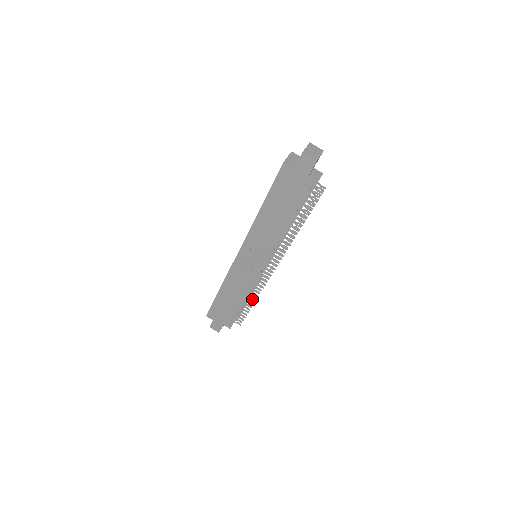
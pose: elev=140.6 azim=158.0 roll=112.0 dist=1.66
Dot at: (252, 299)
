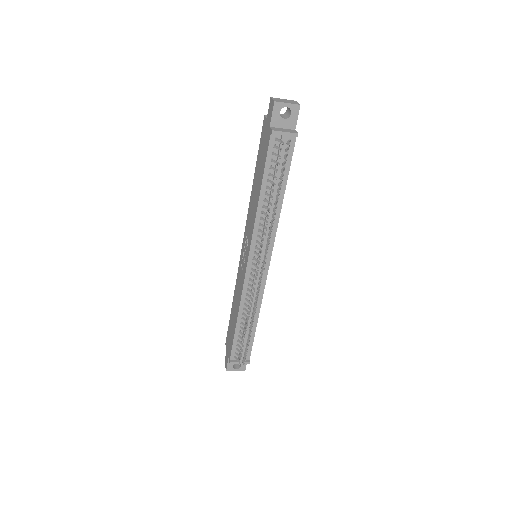
Dot at: occluded
